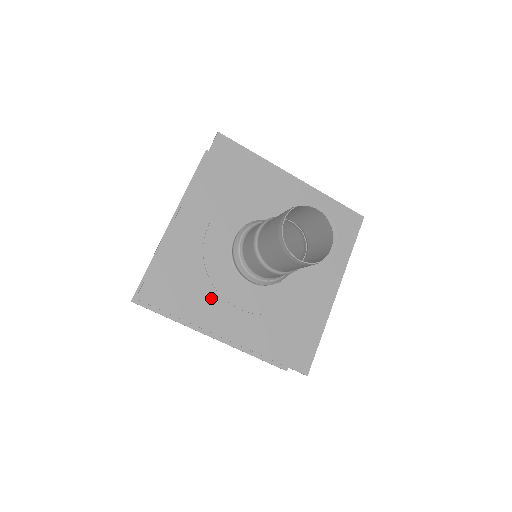
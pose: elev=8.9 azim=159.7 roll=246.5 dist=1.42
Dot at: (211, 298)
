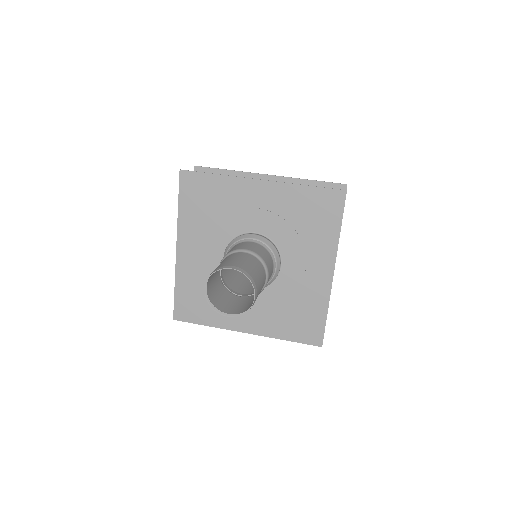
Dot at: occluded
